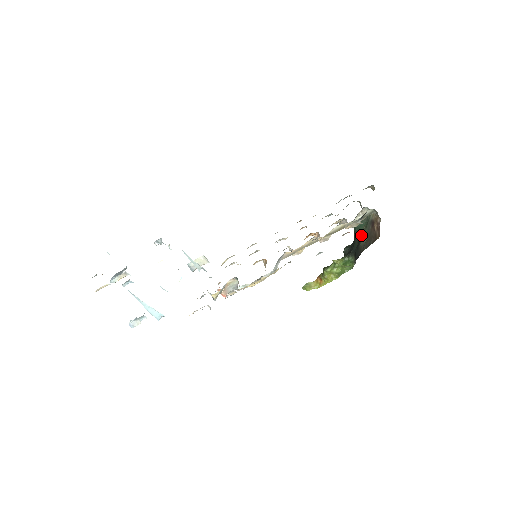
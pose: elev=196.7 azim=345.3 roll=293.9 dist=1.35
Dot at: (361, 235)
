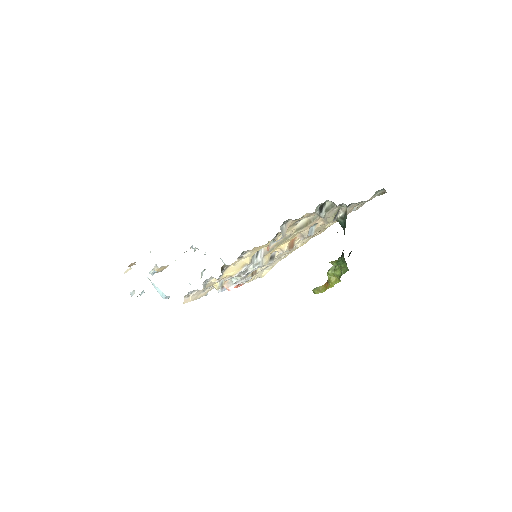
Dot at: (344, 232)
